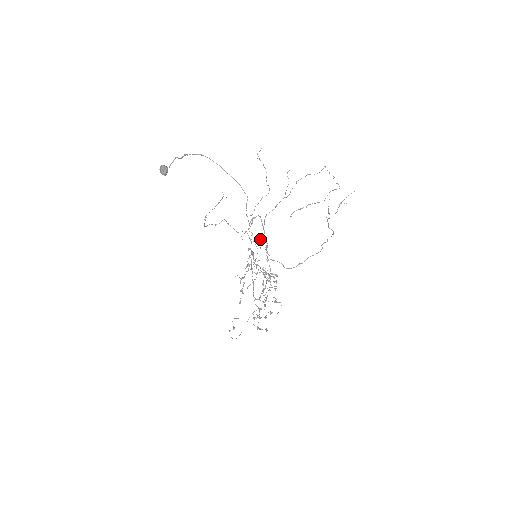
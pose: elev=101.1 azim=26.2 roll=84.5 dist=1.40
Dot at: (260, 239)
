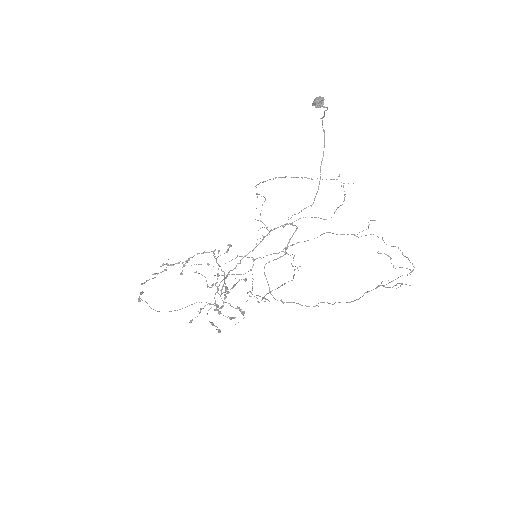
Dot at: (291, 245)
